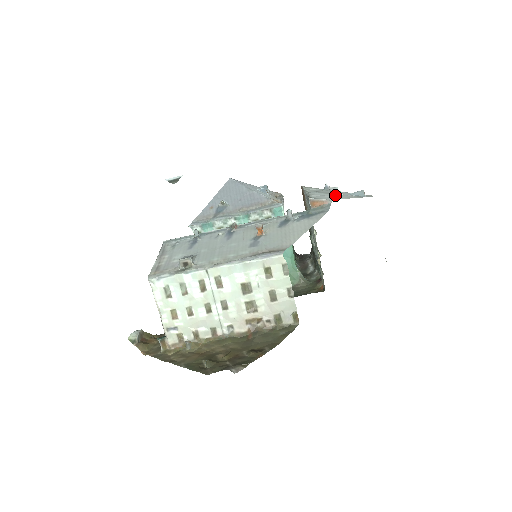
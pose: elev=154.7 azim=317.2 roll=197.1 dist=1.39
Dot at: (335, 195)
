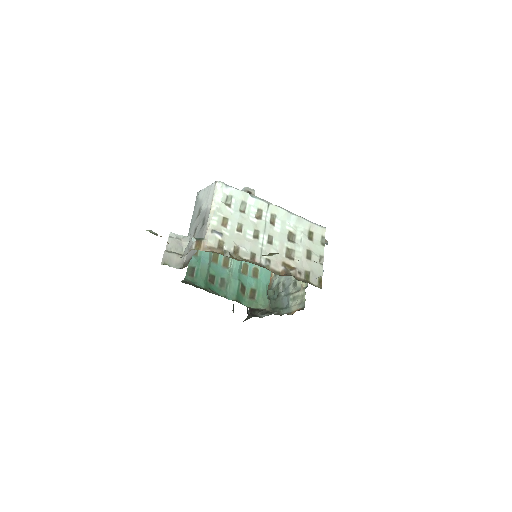
Dot at: occluded
